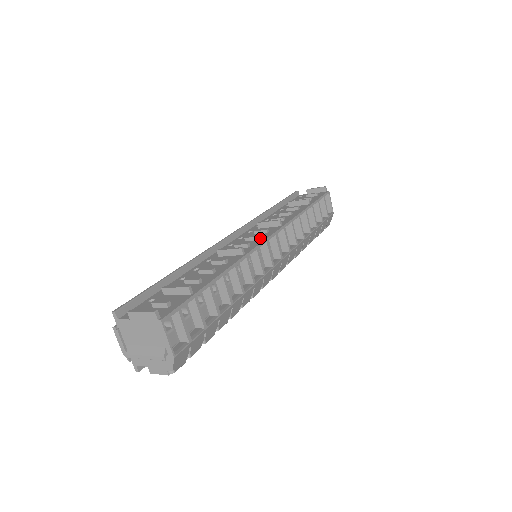
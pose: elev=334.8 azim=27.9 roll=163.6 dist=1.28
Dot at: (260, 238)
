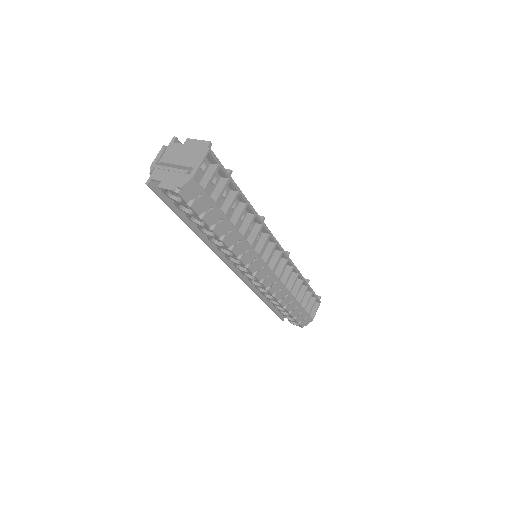
Dot at: occluded
